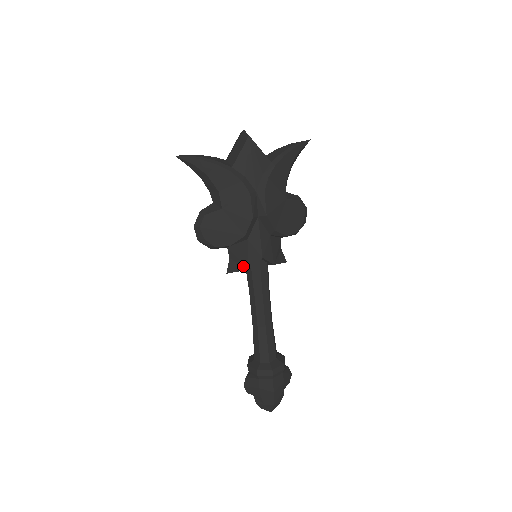
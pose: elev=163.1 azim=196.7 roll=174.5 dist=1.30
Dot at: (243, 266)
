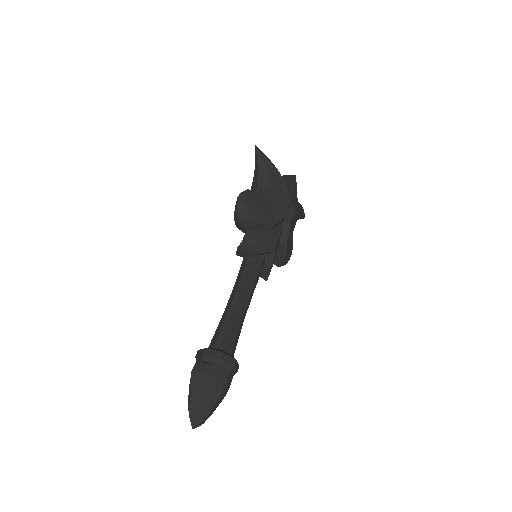
Dot at: (256, 249)
